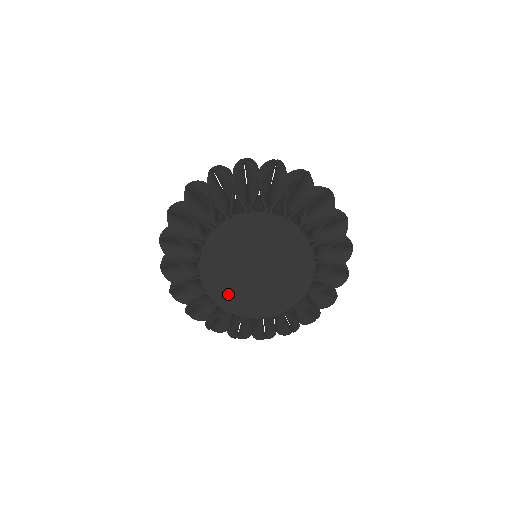
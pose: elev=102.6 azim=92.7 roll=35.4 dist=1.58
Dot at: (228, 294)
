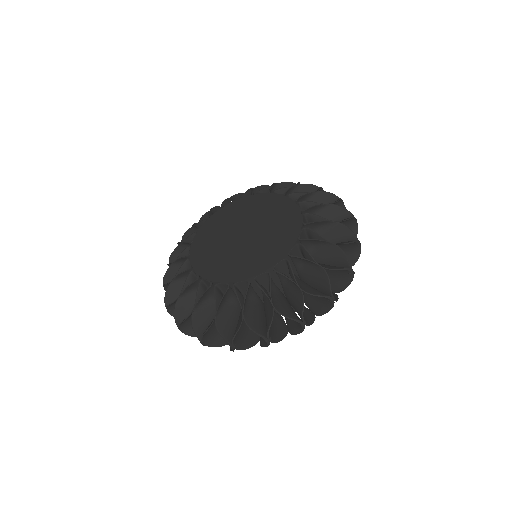
Dot at: (206, 241)
